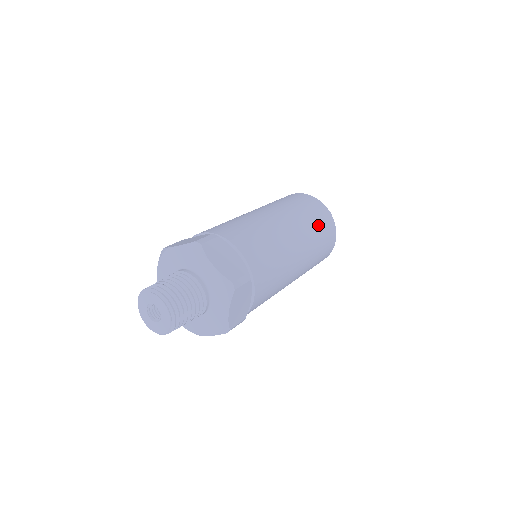
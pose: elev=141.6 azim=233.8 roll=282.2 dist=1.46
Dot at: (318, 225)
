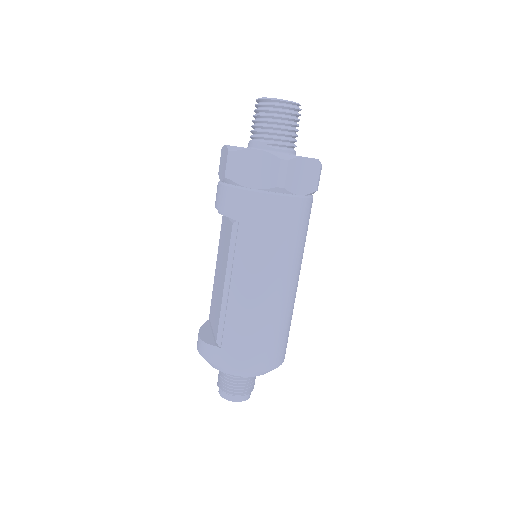
Dot at: occluded
